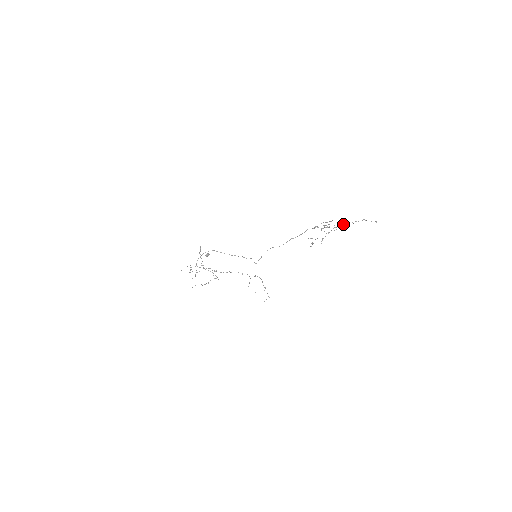
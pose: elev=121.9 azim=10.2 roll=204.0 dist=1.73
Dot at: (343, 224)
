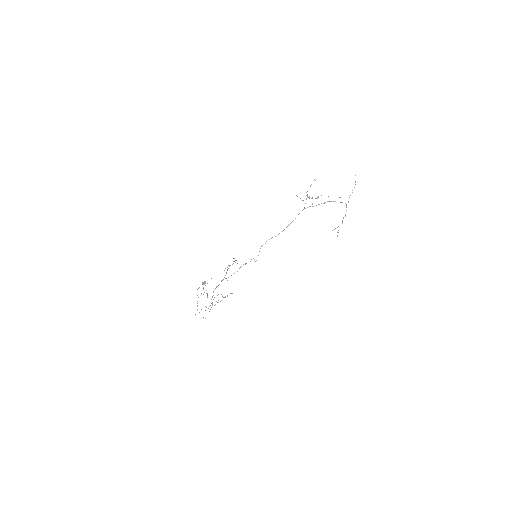
Dot at: occluded
